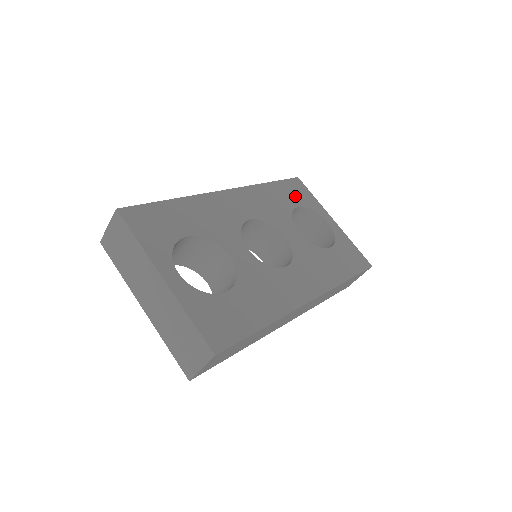
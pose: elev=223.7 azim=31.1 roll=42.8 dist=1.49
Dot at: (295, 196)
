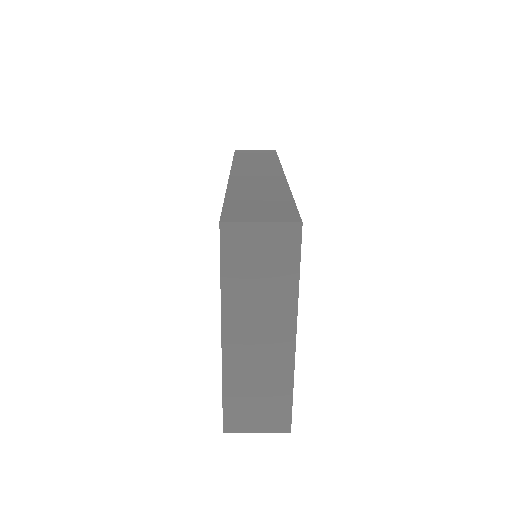
Dot at: occluded
